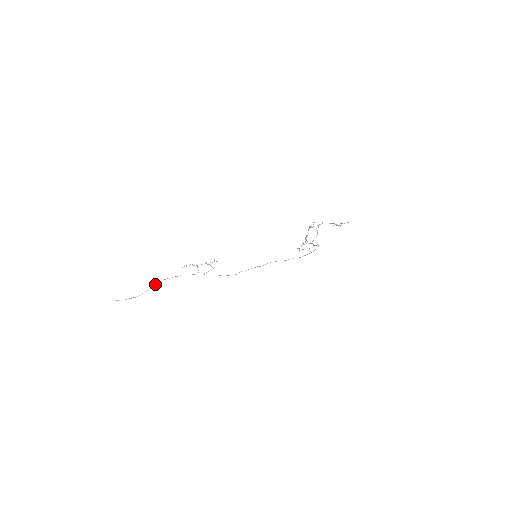
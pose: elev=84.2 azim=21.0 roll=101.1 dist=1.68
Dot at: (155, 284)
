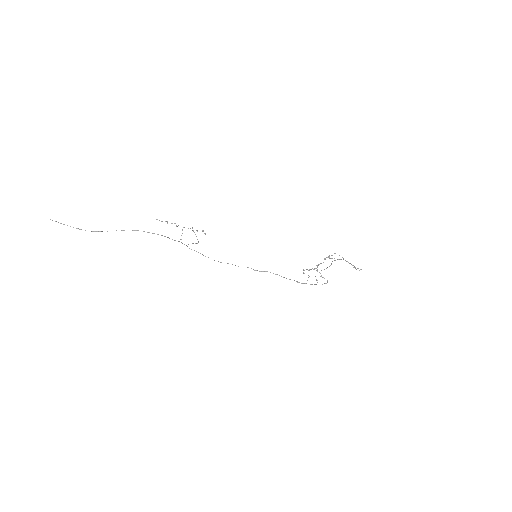
Dot at: occluded
